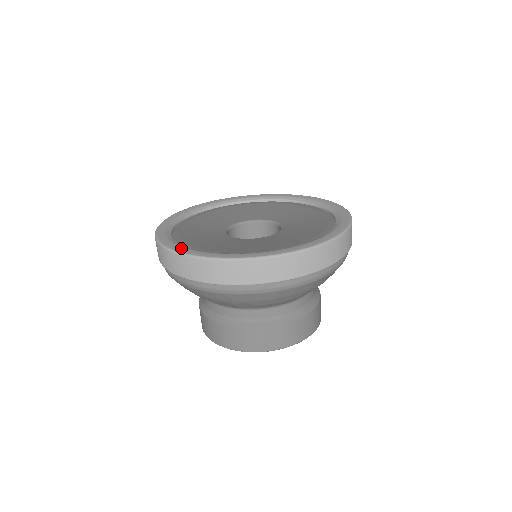
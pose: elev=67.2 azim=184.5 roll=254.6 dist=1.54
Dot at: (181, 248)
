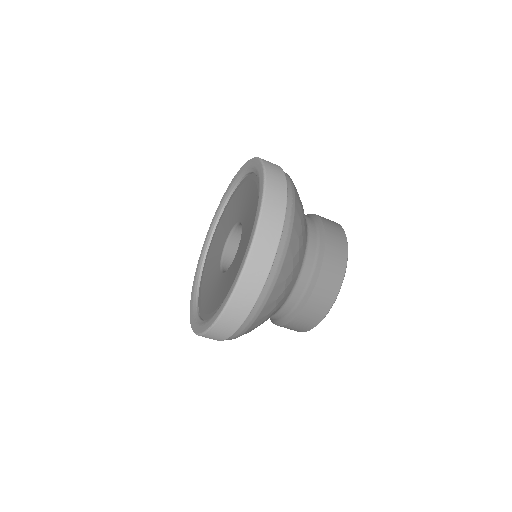
Dot at: (192, 299)
